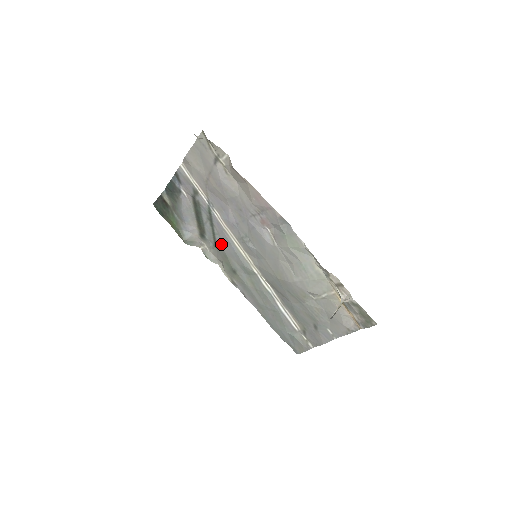
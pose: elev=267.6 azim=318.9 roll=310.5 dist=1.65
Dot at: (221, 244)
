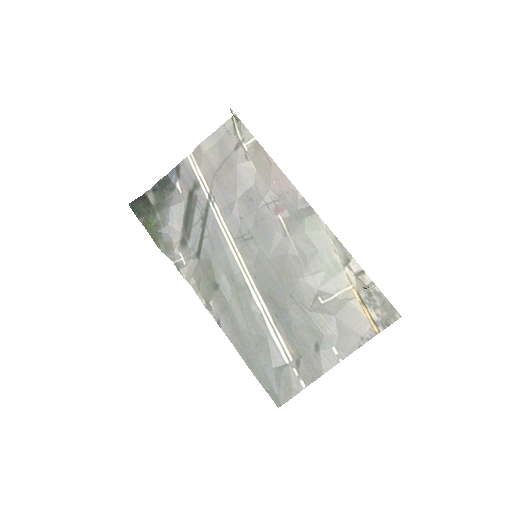
Dot at: (208, 250)
